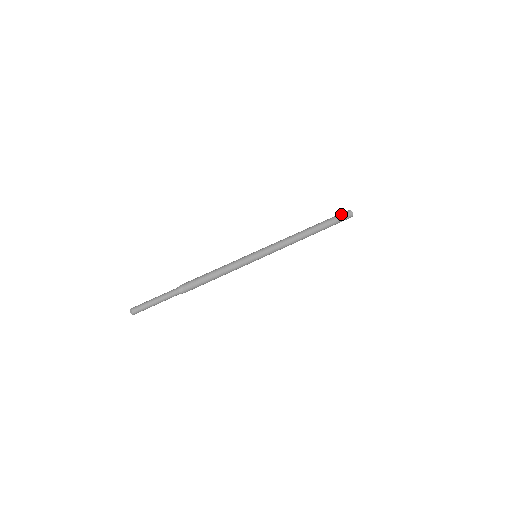
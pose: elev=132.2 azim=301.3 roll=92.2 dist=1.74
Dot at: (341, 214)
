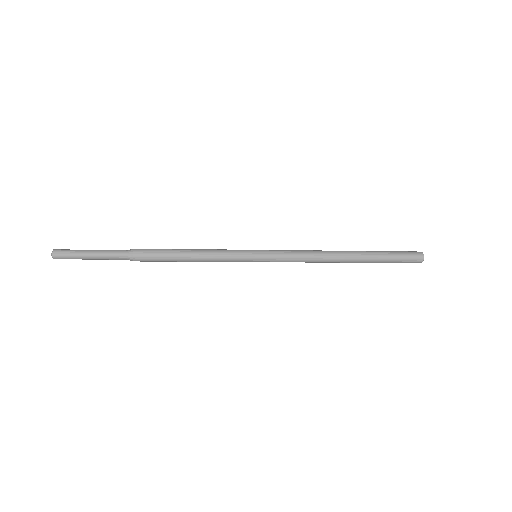
Dot at: occluded
